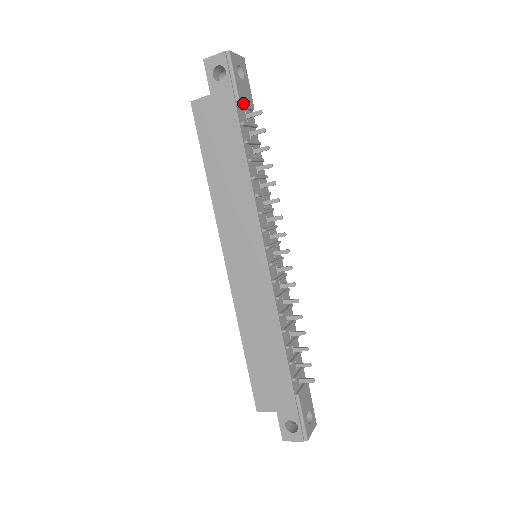
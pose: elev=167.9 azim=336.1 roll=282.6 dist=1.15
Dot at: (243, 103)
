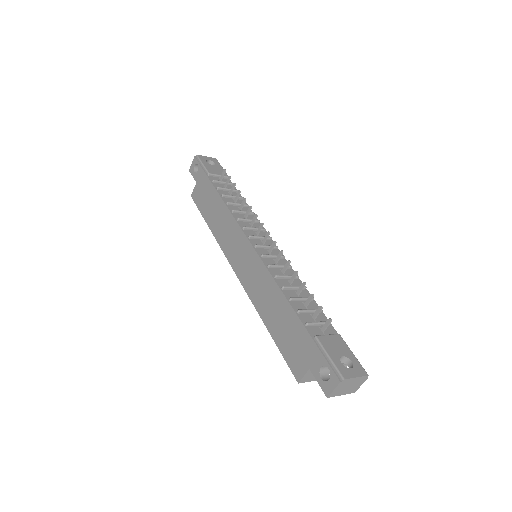
Dot at: (213, 173)
